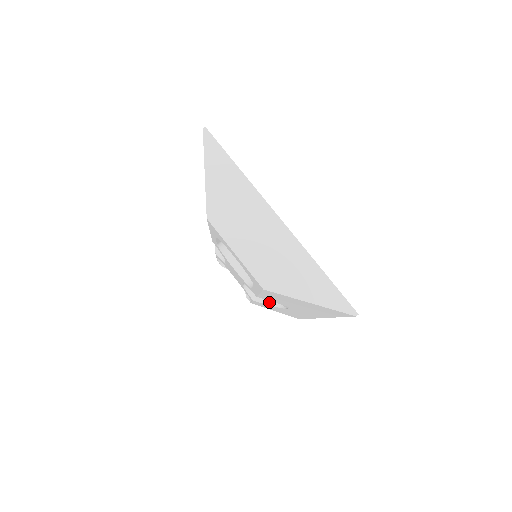
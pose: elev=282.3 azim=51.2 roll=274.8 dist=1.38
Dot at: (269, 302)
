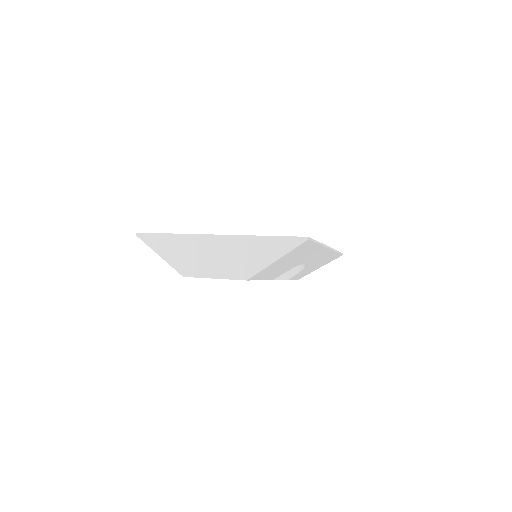
Dot at: (297, 271)
